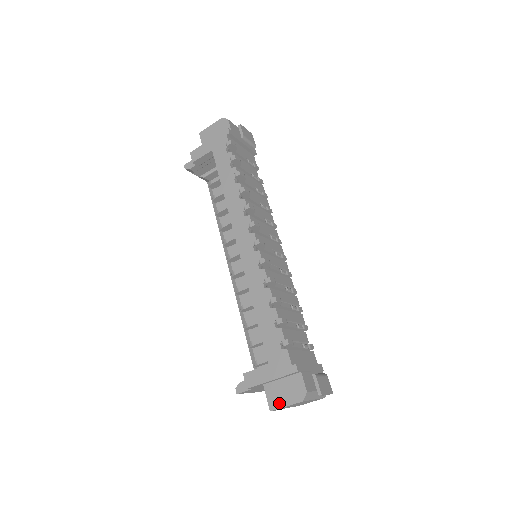
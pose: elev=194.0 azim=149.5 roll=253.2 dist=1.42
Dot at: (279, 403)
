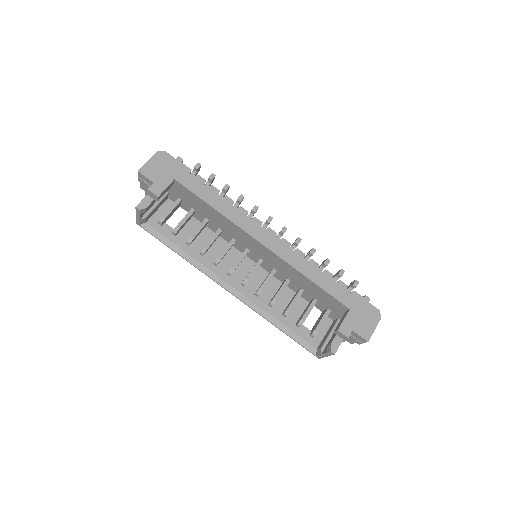
Dot at: (370, 331)
